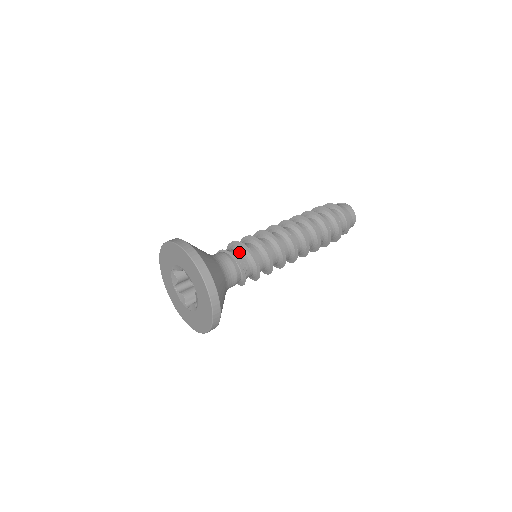
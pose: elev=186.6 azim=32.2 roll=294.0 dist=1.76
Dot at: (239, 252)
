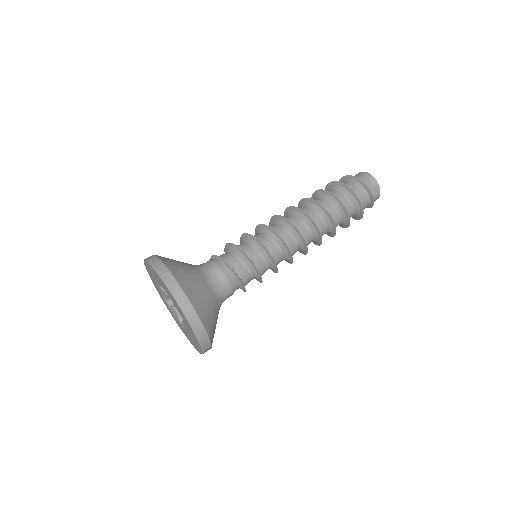
Dot at: occluded
